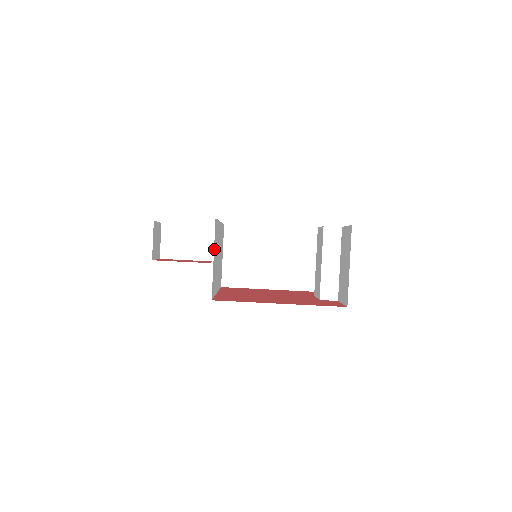
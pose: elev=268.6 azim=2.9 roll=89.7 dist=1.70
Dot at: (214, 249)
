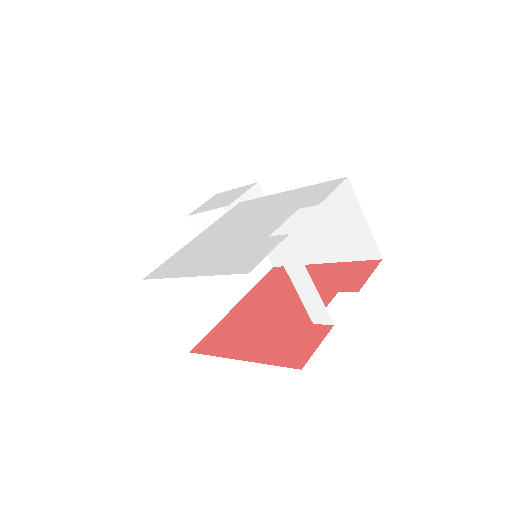
Dot at: (165, 305)
